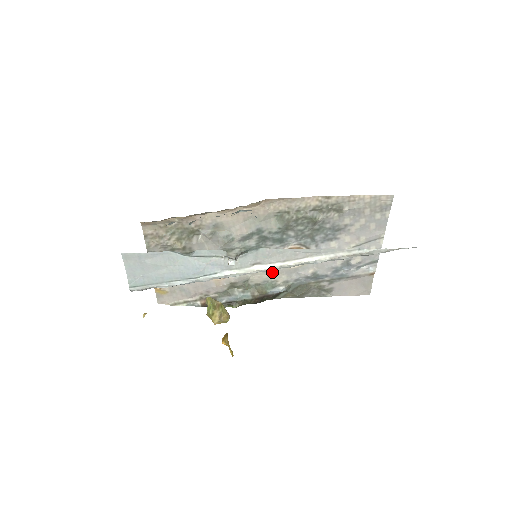
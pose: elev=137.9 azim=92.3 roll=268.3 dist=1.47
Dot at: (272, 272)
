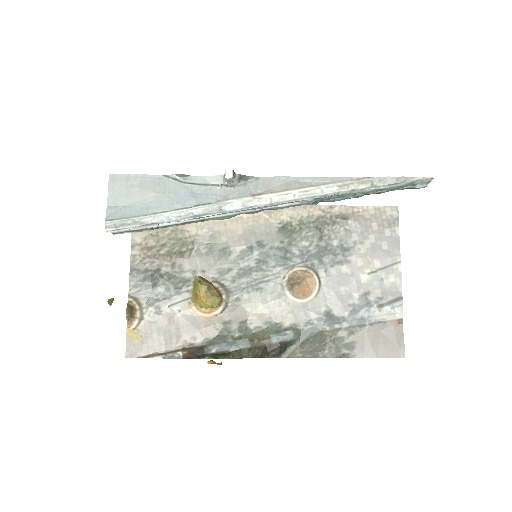
Dot at: (276, 308)
